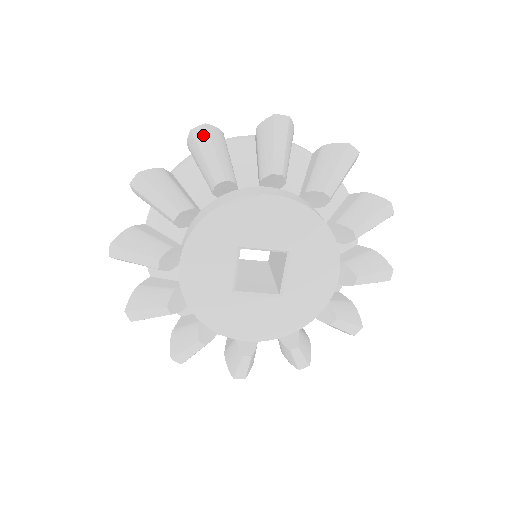
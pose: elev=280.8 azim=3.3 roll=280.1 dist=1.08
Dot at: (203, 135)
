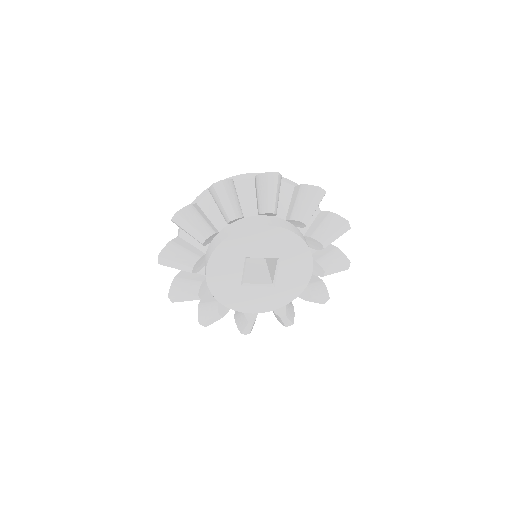
Dot at: (220, 188)
